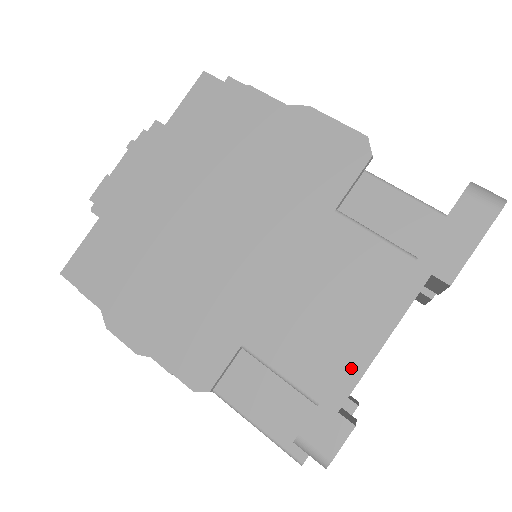
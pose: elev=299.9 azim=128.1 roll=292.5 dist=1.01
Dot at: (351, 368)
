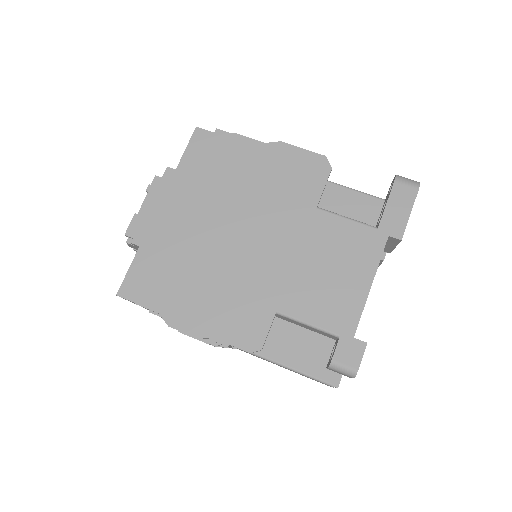
Dot at: (355, 307)
